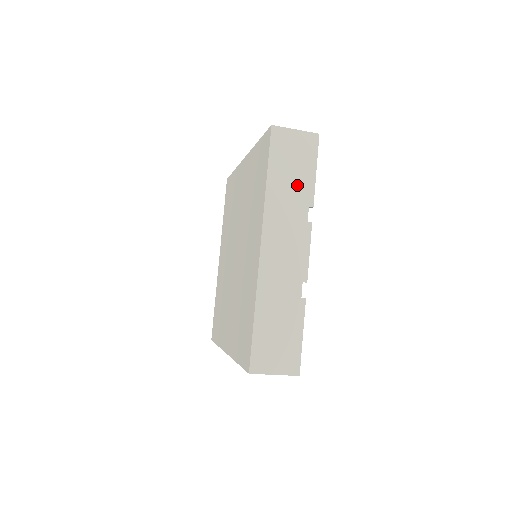
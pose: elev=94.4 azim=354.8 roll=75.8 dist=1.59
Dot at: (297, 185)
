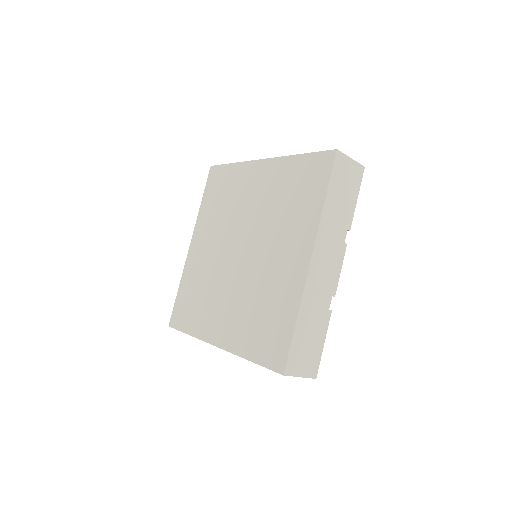
Dot at: (344, 209)
